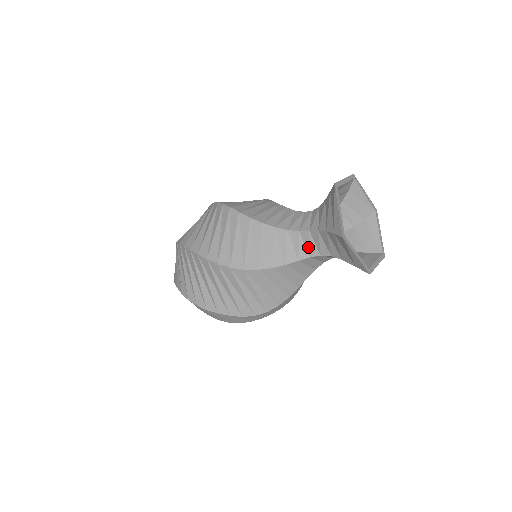
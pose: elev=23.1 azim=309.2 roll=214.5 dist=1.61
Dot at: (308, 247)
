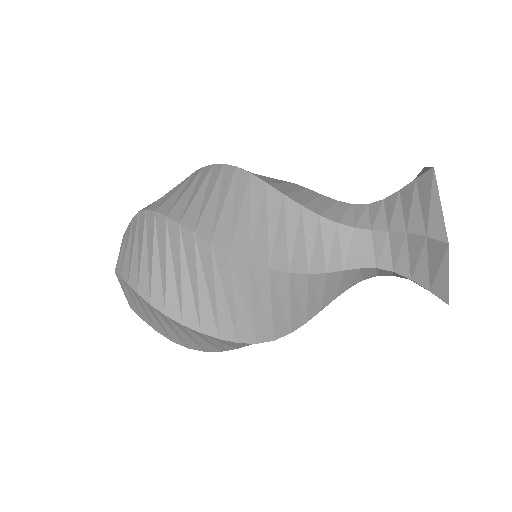
Dot at: (366, 276)
